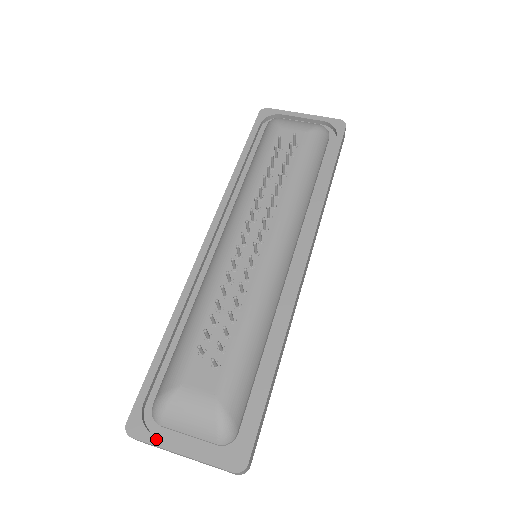
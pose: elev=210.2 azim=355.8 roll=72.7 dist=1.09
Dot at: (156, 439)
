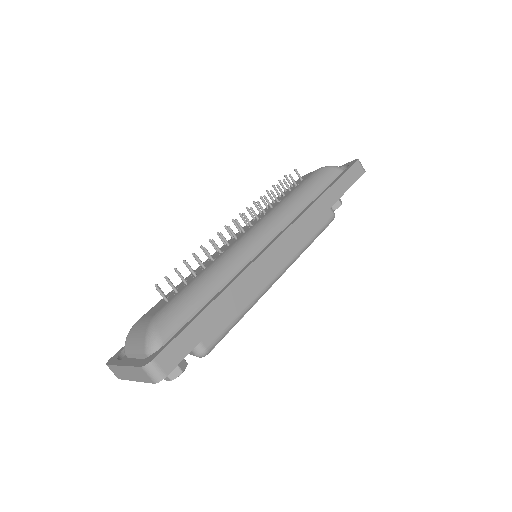
Dot at: (117, 361)
